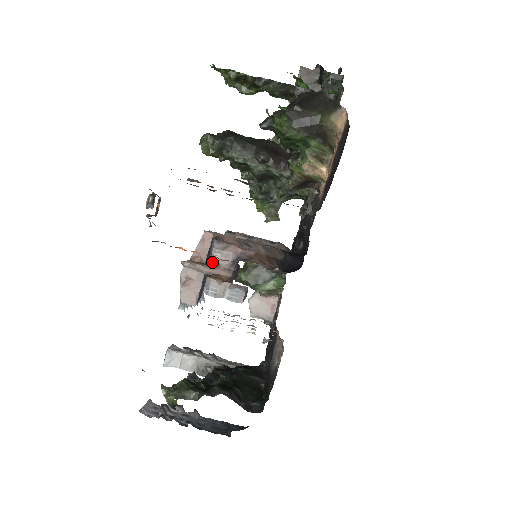
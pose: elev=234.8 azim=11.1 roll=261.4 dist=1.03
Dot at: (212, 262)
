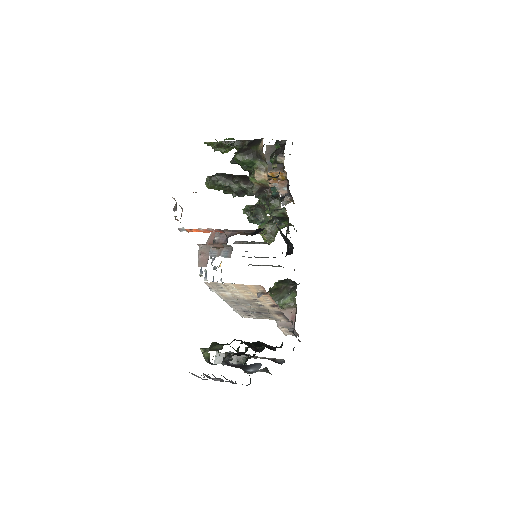
Dot at: (215, 242)
